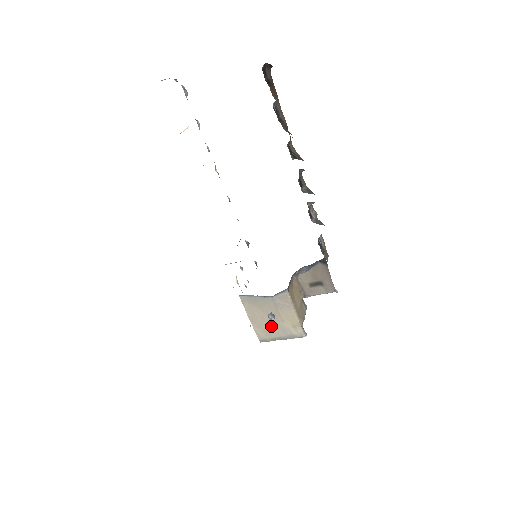
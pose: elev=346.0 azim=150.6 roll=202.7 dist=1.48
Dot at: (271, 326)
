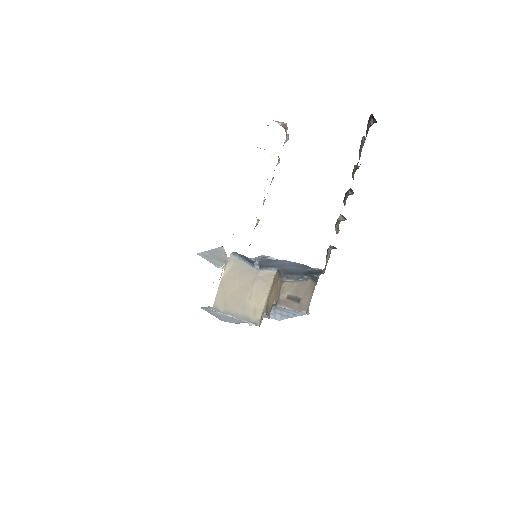
Dot at: (235, 298)
